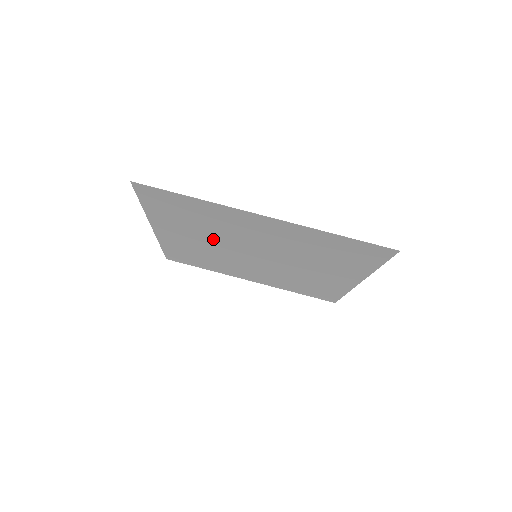
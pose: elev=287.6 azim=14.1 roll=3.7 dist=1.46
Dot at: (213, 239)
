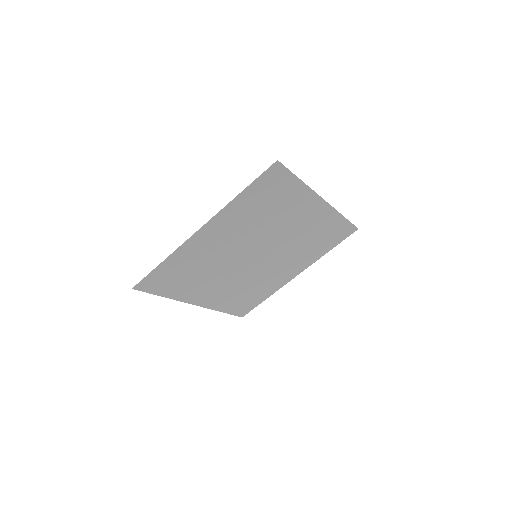
Dot at: (222, 274)
